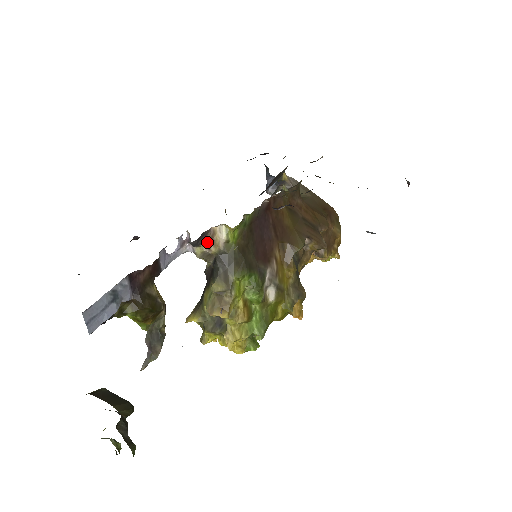
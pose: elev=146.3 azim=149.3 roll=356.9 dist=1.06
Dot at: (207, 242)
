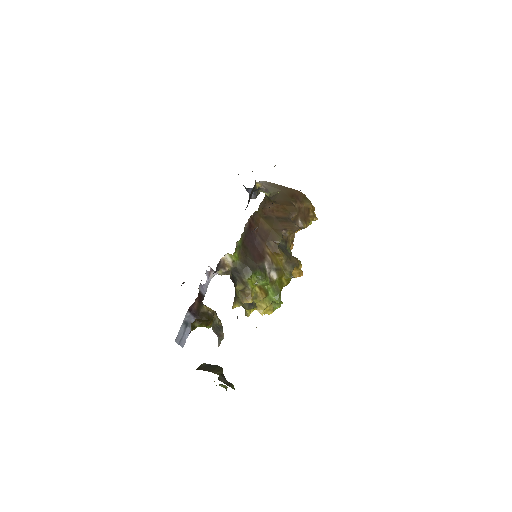
Dot at: (222, 267)
